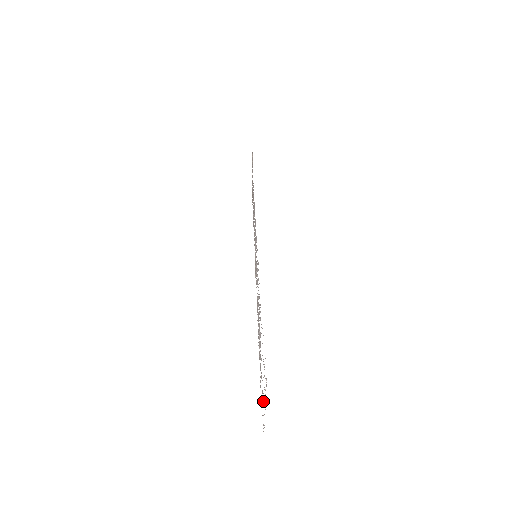
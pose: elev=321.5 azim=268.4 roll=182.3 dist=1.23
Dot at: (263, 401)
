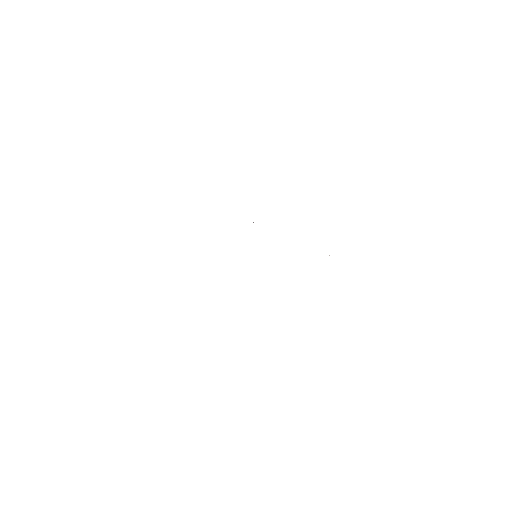
Dot at: occluded
